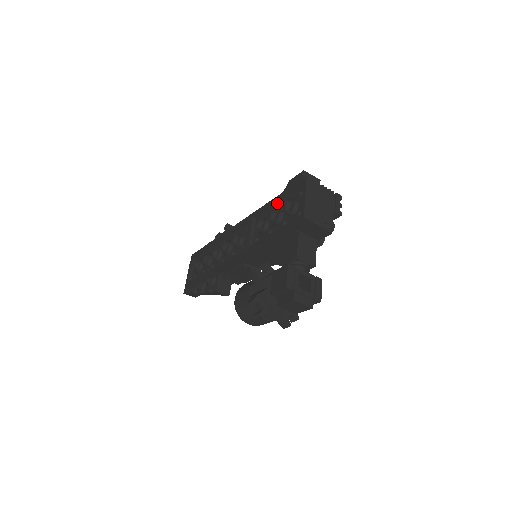
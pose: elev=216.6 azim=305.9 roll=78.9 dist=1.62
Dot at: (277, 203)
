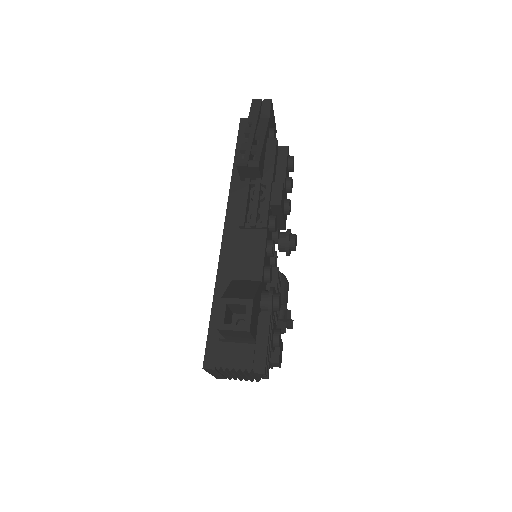
Dot at: (219, 305)
